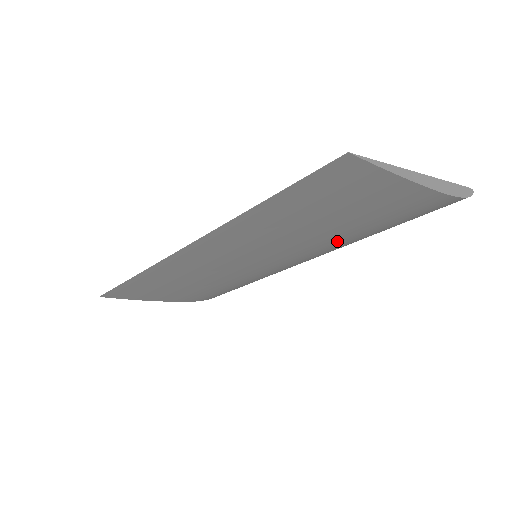
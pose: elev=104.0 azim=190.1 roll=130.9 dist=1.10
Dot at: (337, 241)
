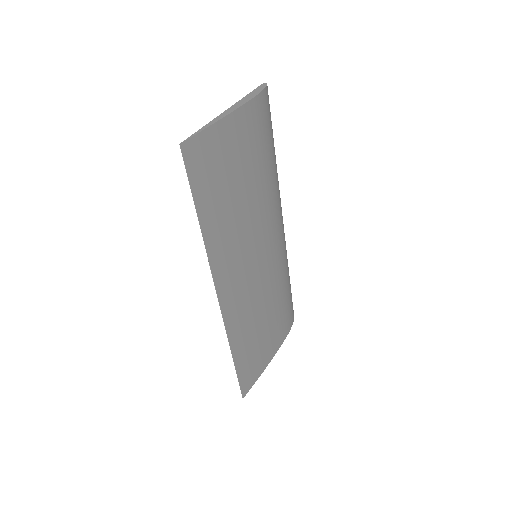
Dot at: (266, 190)
